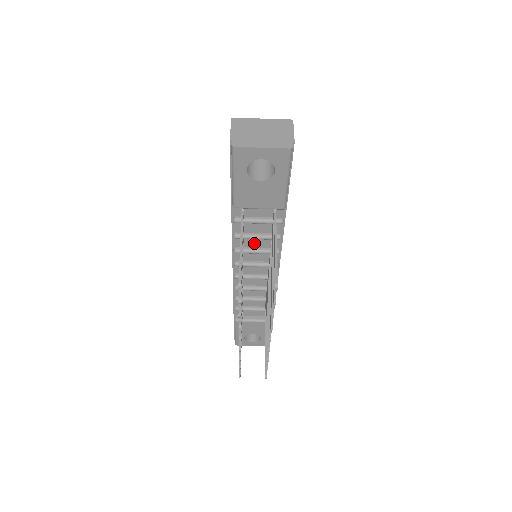
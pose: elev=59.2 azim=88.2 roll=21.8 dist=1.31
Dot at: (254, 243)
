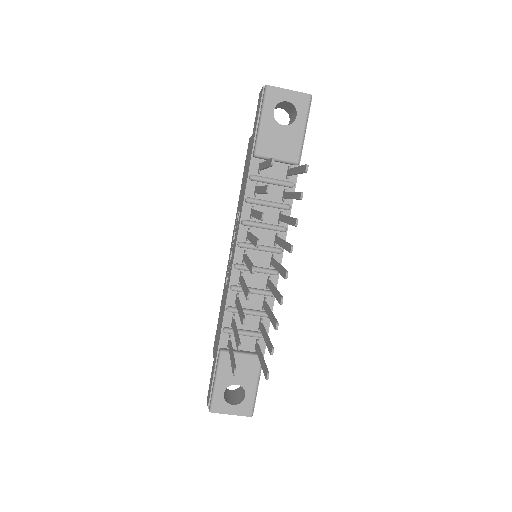
Dot at: occluded
